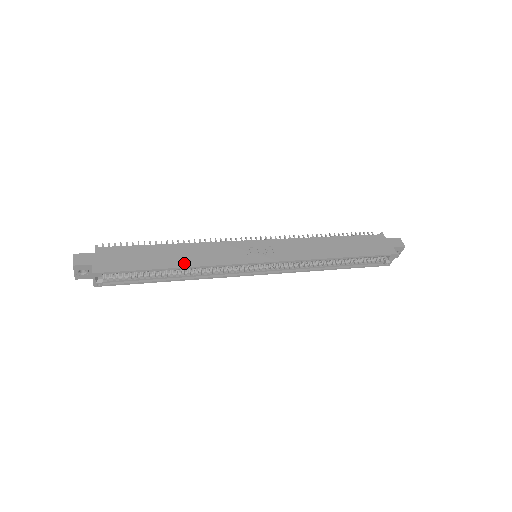
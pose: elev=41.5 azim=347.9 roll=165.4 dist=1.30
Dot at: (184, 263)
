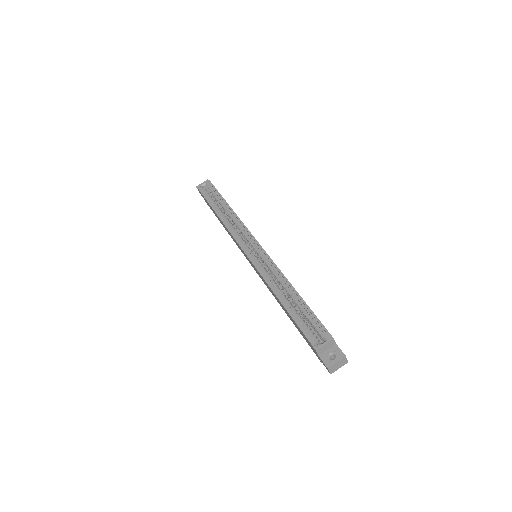
Dot at: occluded
